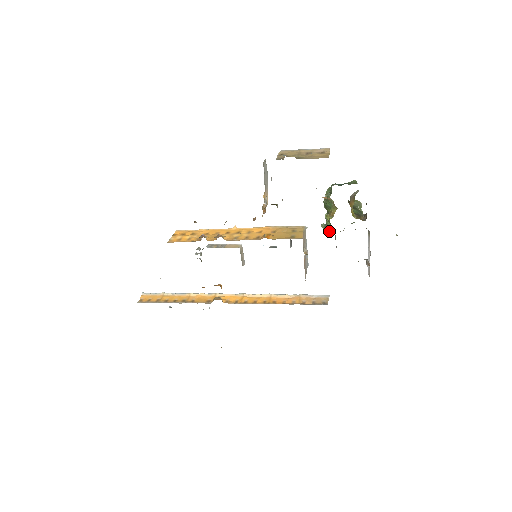
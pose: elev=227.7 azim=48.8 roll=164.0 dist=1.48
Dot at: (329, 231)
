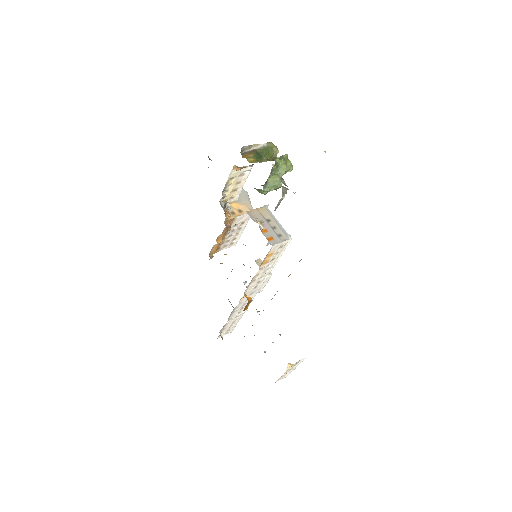
Dot at: (261, 191)
